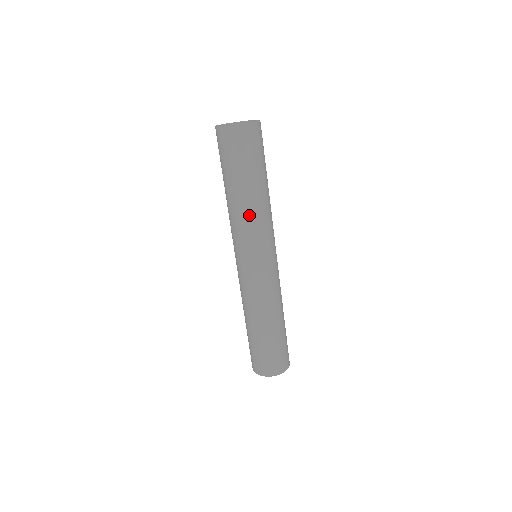
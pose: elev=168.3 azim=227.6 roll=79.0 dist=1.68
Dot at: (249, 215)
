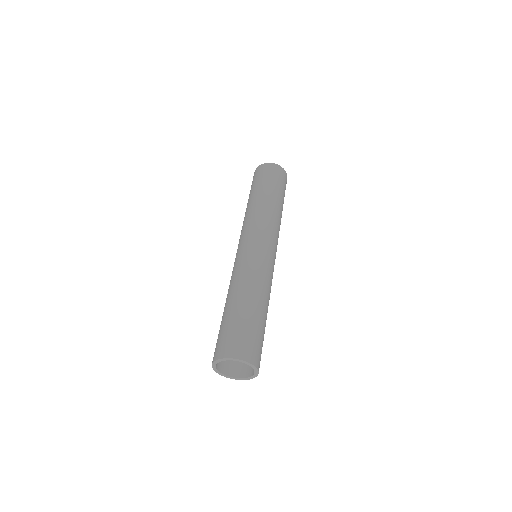
Dot at: (262, 210)
